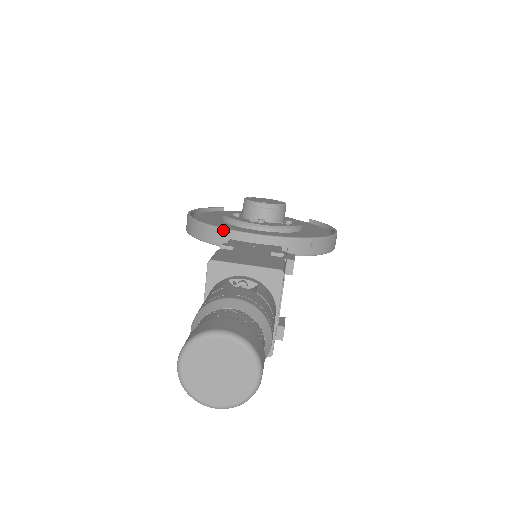
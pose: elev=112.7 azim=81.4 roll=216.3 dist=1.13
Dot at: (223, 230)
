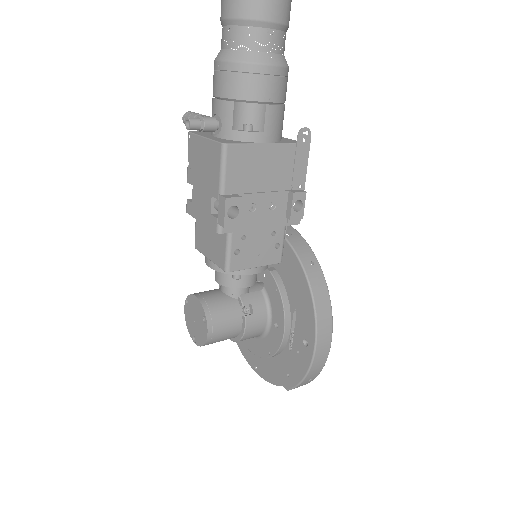
Dot at: occluded
